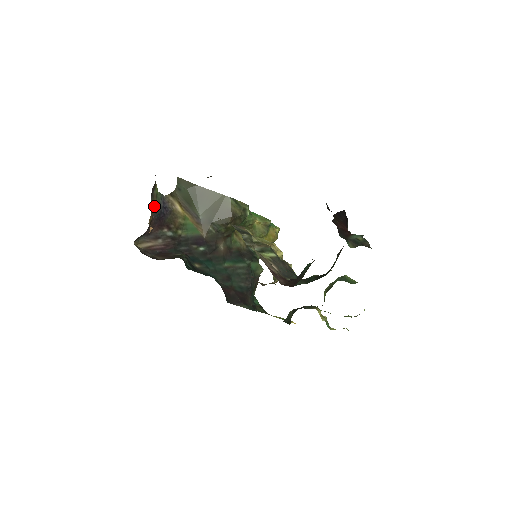
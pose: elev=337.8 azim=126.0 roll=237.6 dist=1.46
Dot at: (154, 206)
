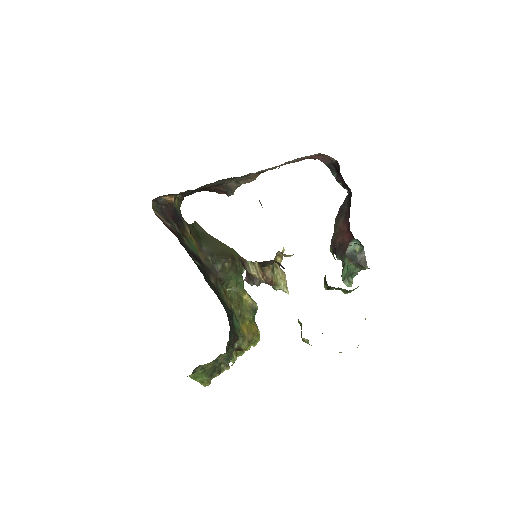
Dot at: (176, 204)
